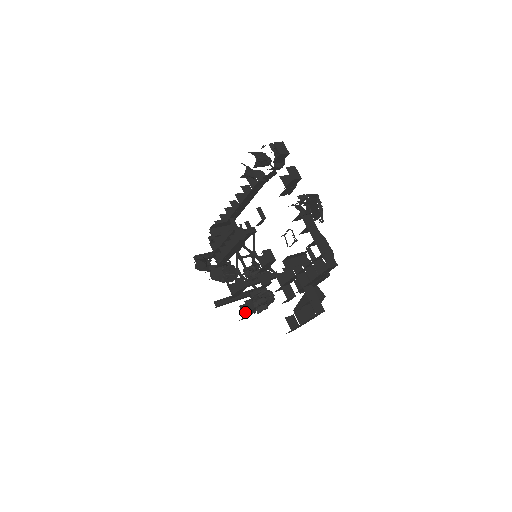
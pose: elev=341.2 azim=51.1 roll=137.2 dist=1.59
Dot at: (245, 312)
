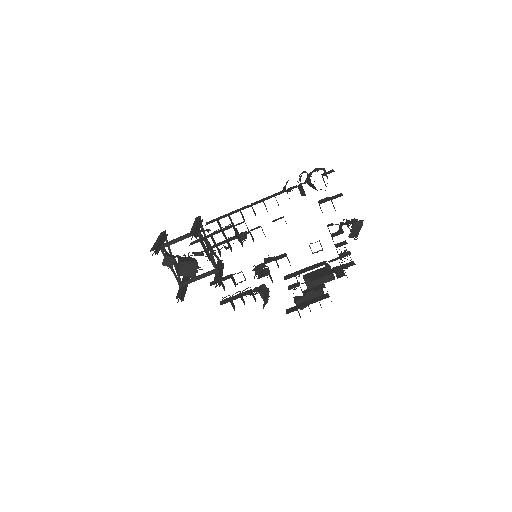
Dot at: (233, 306)
